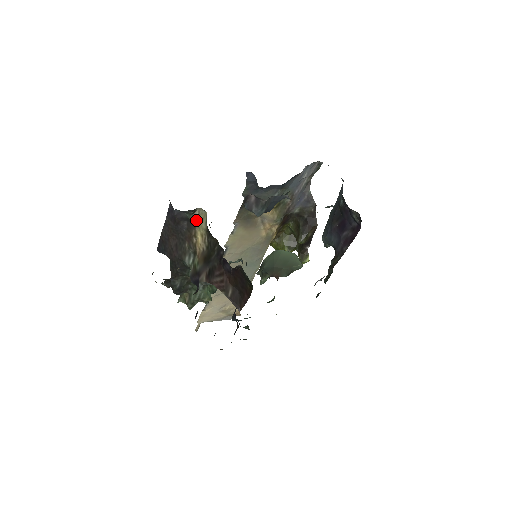
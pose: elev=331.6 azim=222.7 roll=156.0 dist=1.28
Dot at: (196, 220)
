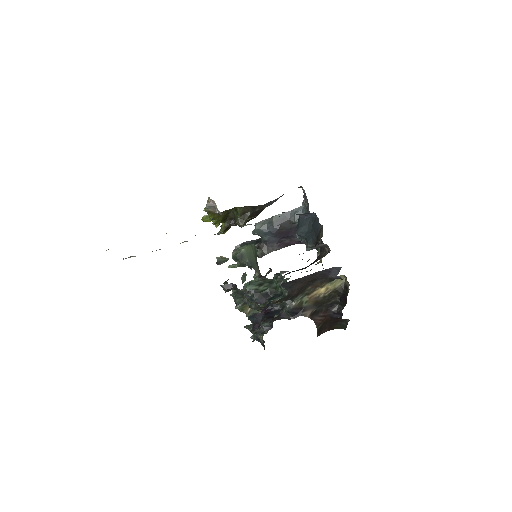
Dot at: (335, 280)
